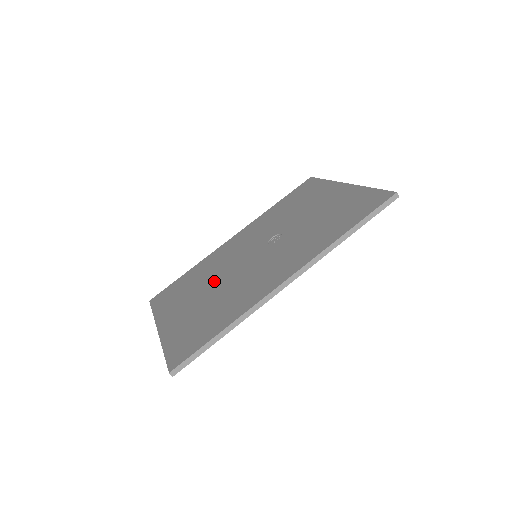
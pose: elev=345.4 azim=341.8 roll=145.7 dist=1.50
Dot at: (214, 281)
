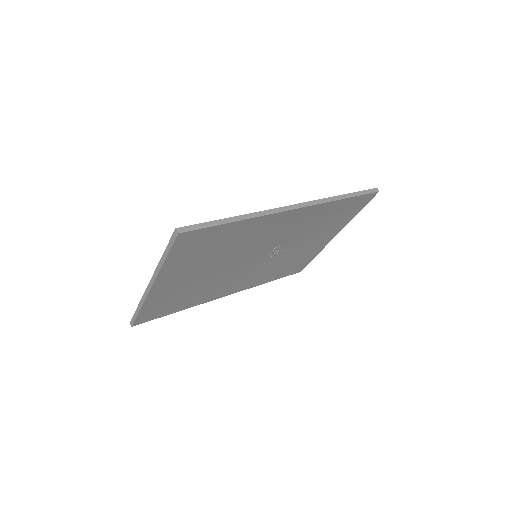
Dot at: occluded
